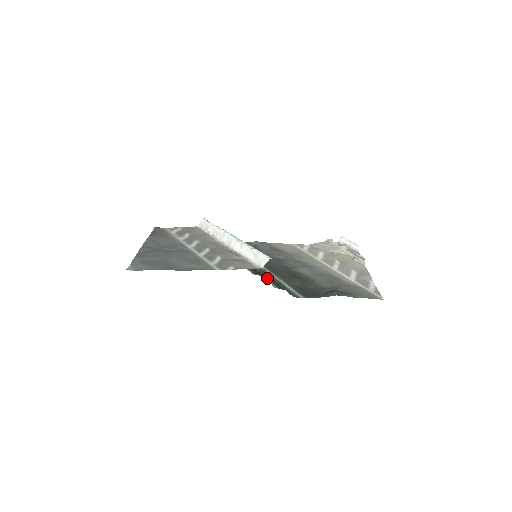
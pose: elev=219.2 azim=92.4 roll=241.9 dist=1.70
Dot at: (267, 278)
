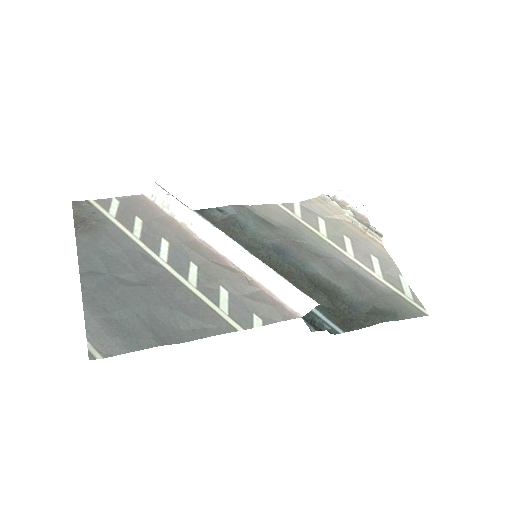
Dot at: occluded
